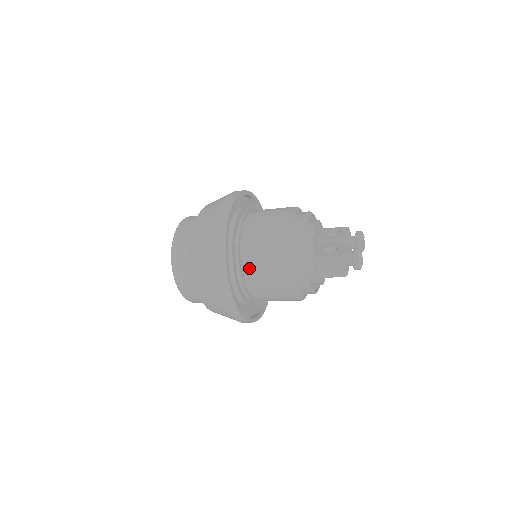
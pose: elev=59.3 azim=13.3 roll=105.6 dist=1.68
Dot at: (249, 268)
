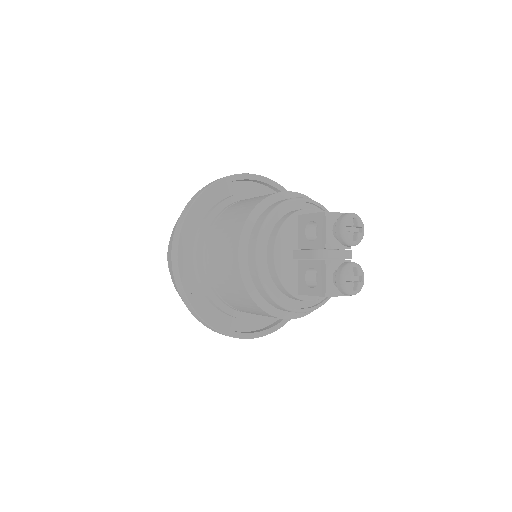
Dot at: (247, 312)
